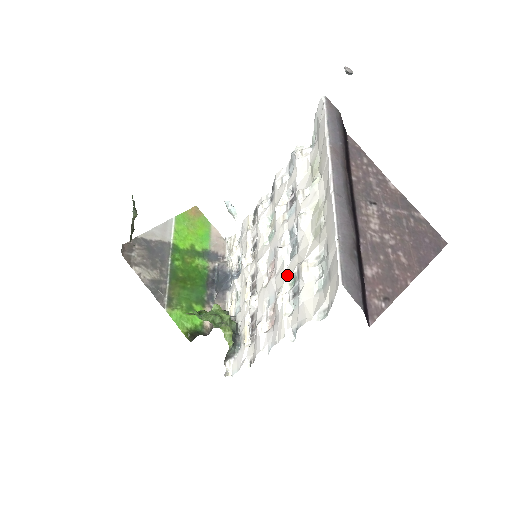
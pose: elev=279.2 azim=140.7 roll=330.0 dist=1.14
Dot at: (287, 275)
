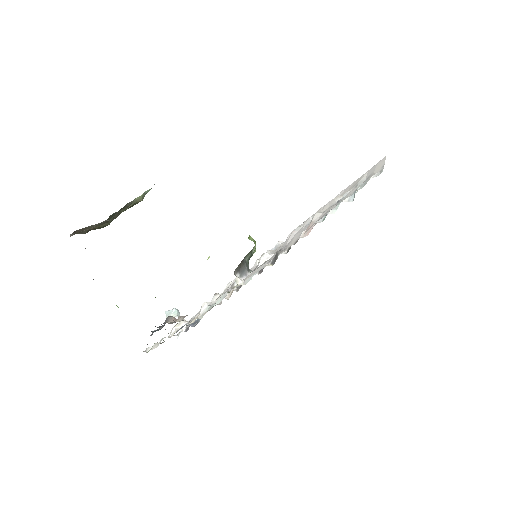
Dot at: occluded
